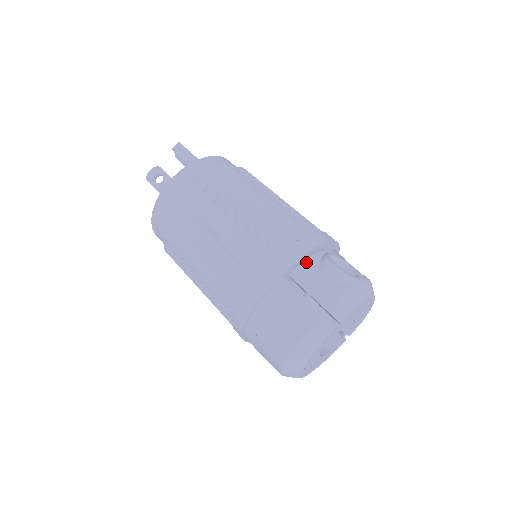
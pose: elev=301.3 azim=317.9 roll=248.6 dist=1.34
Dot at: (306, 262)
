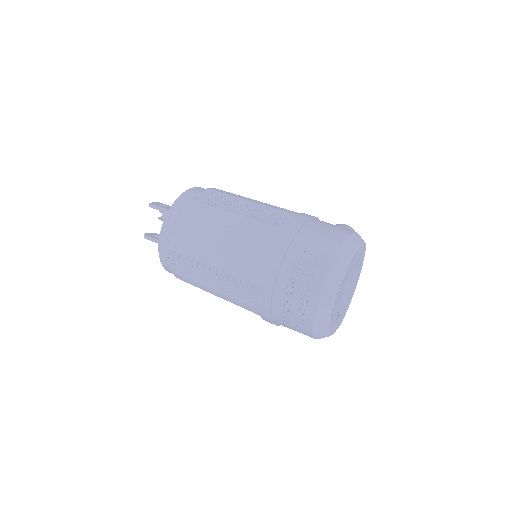
Dot at: occluded
